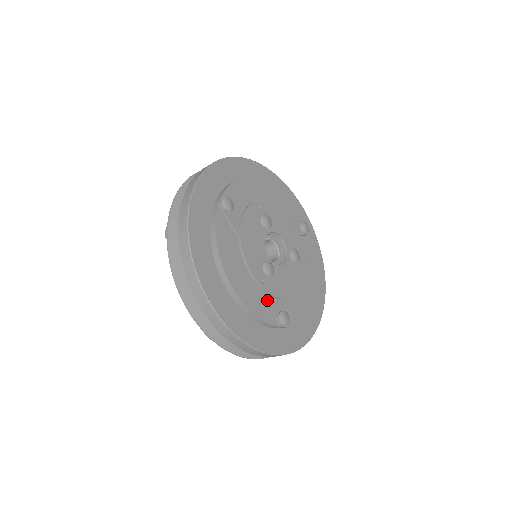
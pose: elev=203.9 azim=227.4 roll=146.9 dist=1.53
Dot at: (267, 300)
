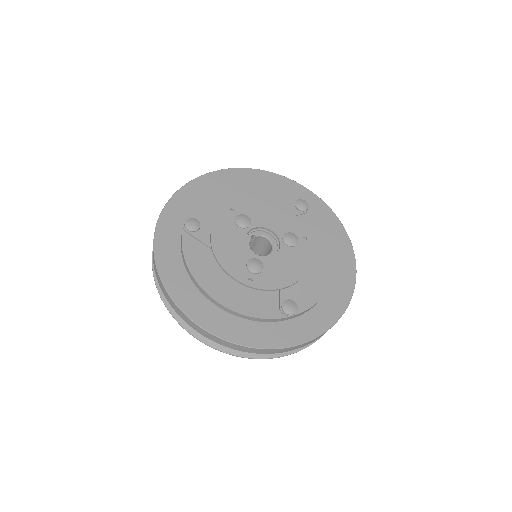
Dot at: (263, 296)
